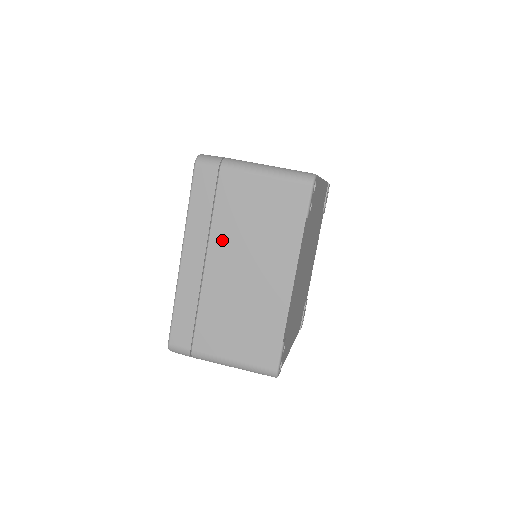
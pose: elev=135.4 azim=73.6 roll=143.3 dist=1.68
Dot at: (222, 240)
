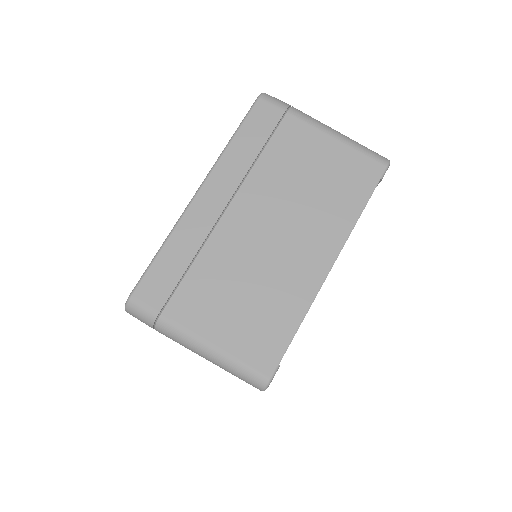
Dot at: occluded
